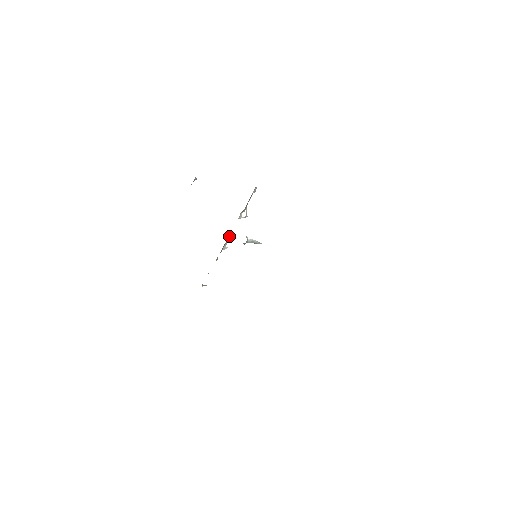
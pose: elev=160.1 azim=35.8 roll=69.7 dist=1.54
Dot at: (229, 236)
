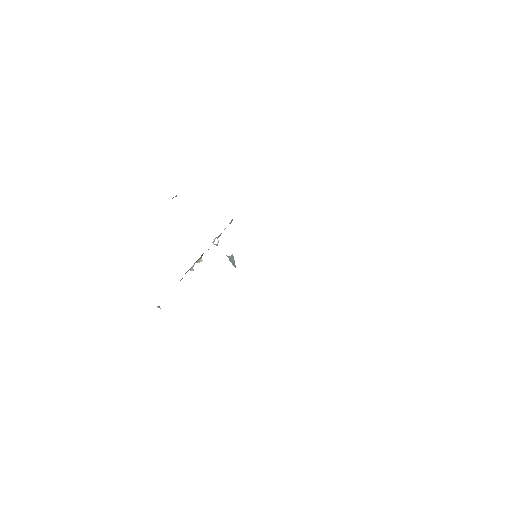
Dot at: (200, 257)
